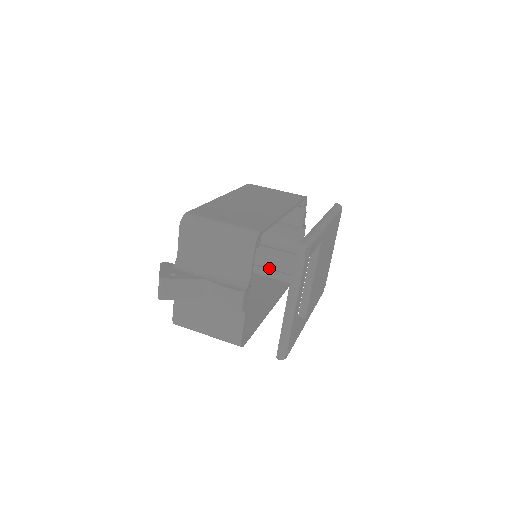
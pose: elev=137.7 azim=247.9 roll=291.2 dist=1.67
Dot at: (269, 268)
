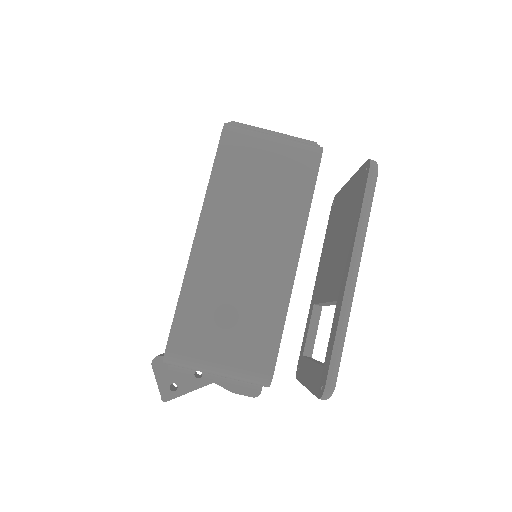
Dot at: occluded
